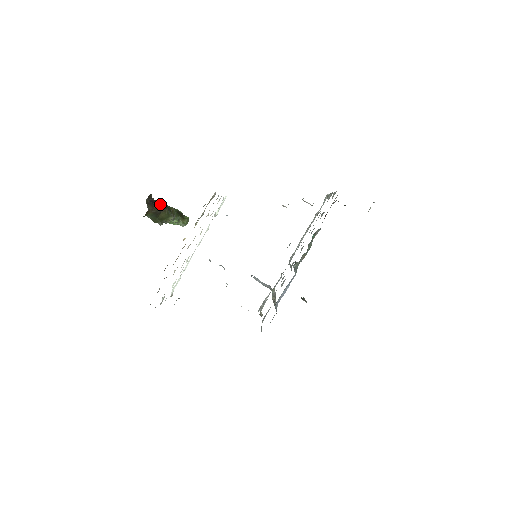
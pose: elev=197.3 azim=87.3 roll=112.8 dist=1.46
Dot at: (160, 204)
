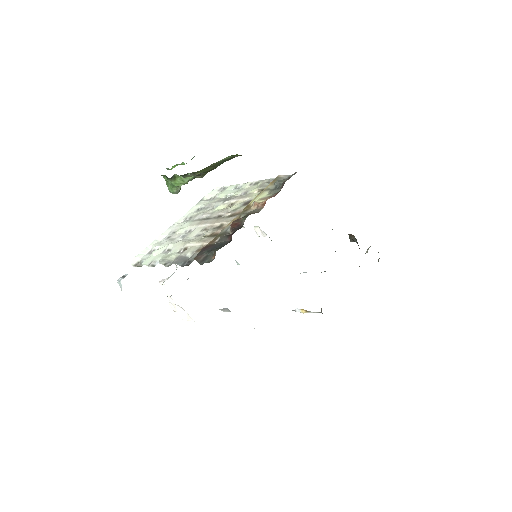
Dot at: occluded
